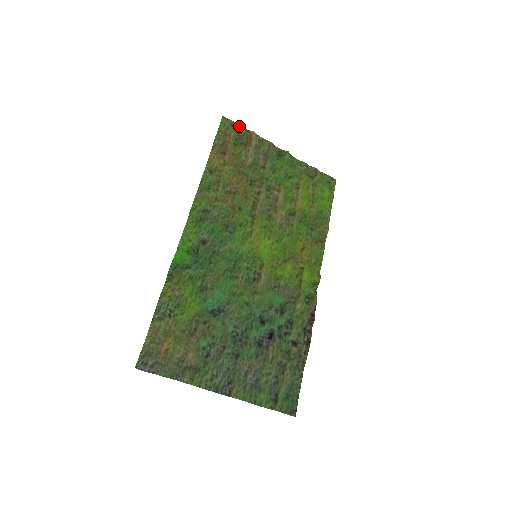
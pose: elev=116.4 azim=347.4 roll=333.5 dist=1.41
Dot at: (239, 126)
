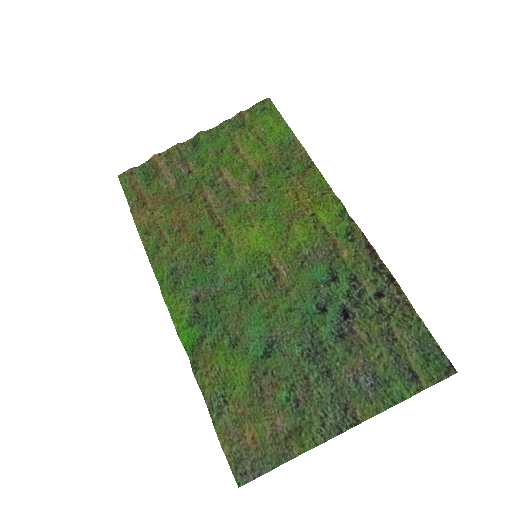
Dot at: (139, 166)
